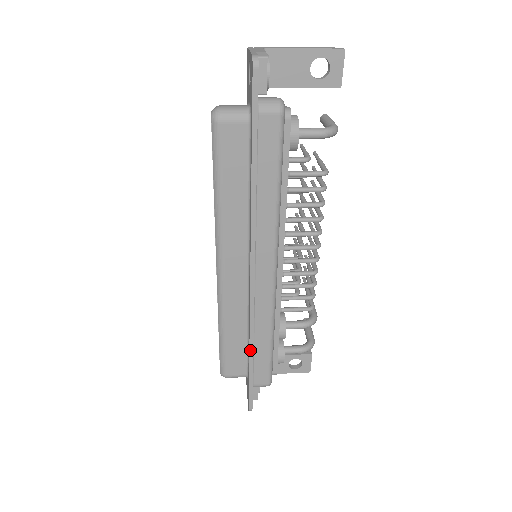
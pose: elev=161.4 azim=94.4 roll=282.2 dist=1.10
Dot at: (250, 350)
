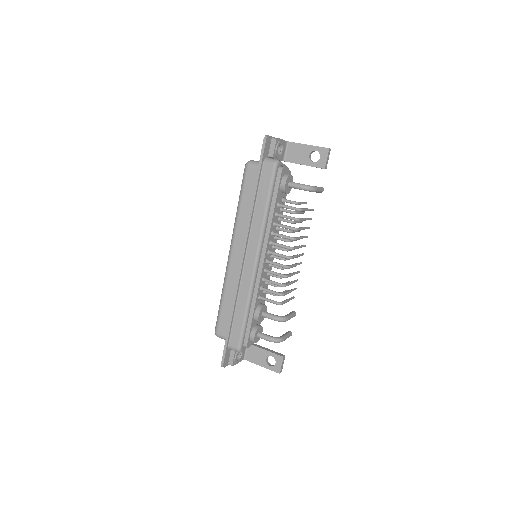
Dot at: (231, 312)
